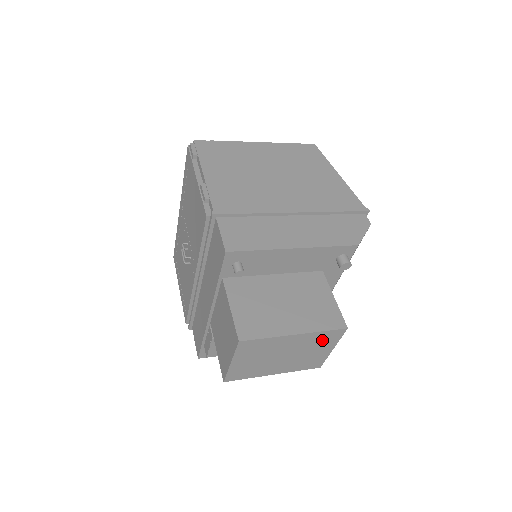
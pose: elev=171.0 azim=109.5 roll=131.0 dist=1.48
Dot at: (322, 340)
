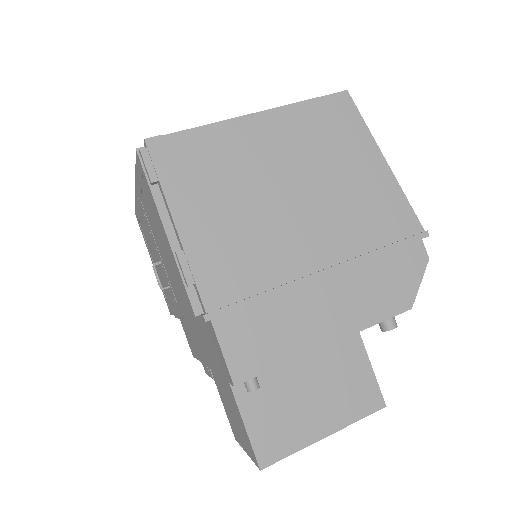
Dot at: occluded
